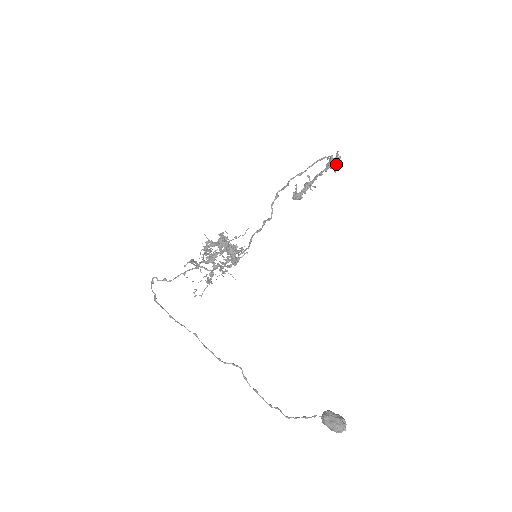
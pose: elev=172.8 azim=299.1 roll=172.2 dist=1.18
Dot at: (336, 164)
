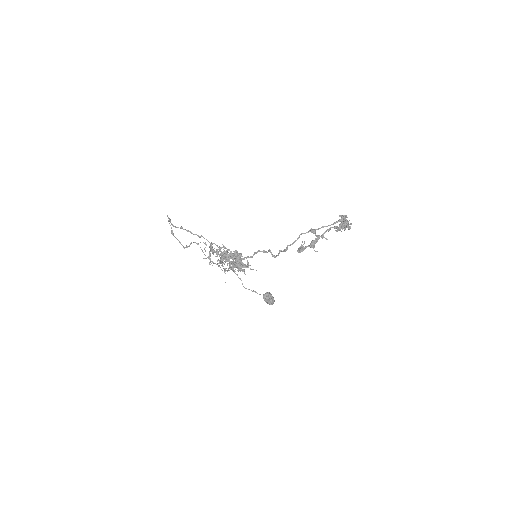
Dot at: (345, 228)
